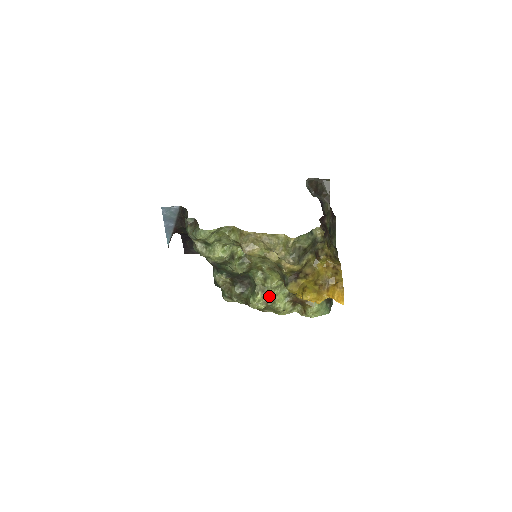
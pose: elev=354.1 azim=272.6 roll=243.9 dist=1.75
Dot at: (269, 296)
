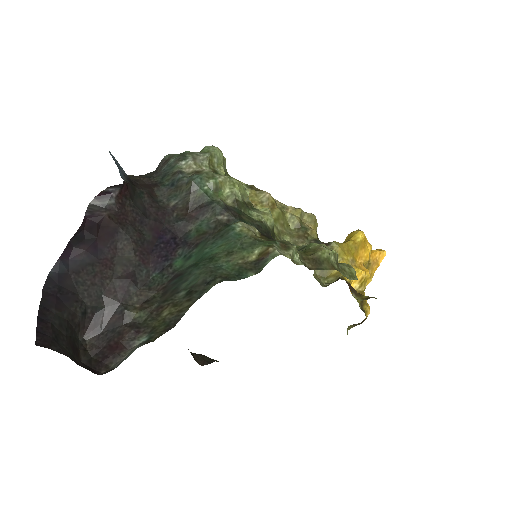
Dot at: occluded
